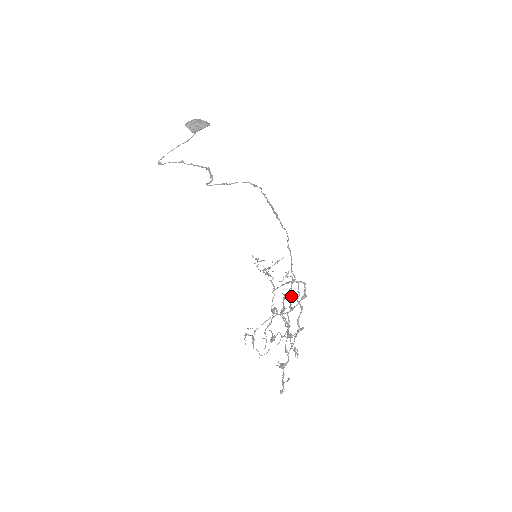
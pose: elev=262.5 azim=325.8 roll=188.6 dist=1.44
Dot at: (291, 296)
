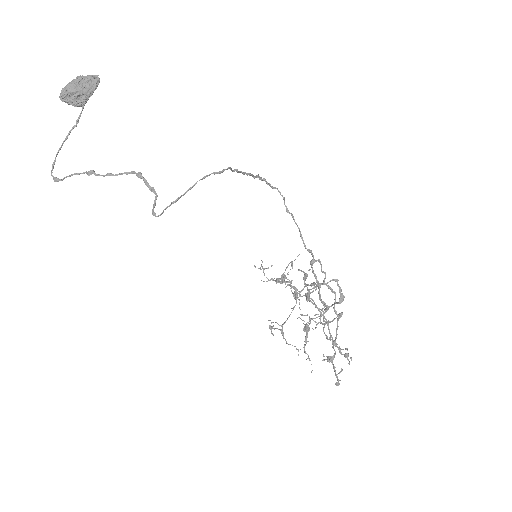
Dot at: (316, 281)
